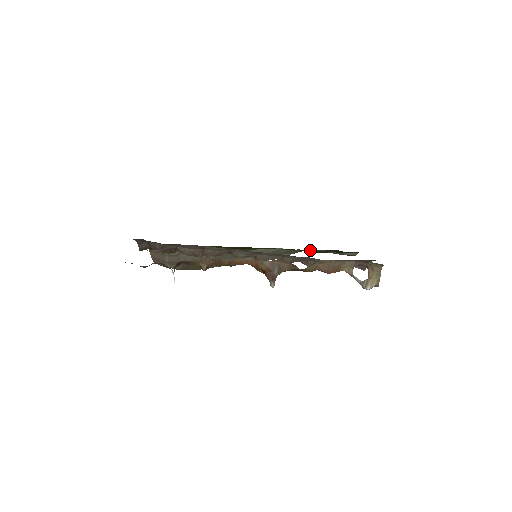
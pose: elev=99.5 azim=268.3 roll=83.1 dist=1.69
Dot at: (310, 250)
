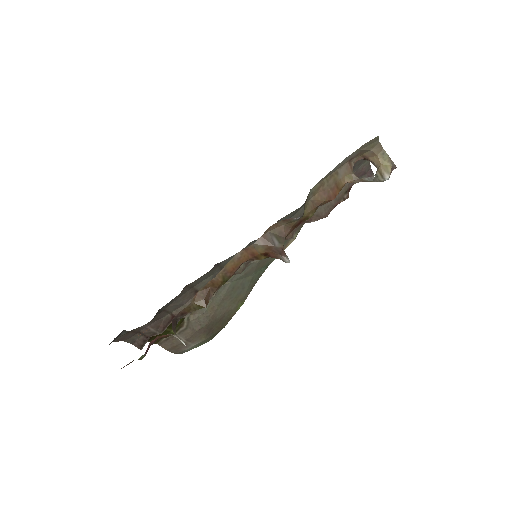
Dot at: occluded
